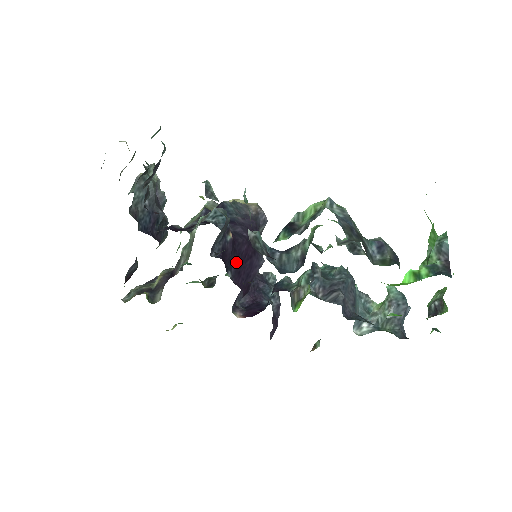
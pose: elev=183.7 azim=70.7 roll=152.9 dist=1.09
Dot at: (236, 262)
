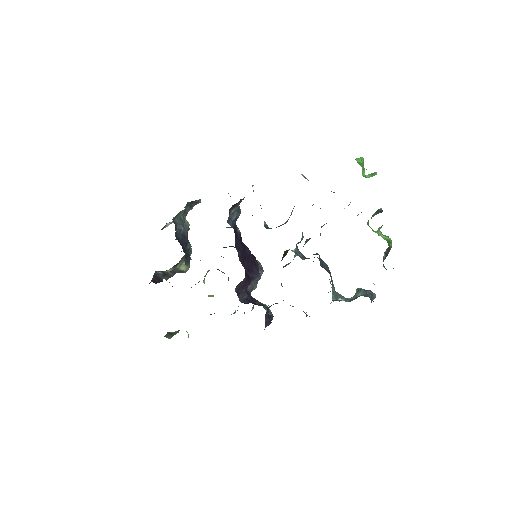
Dot at: (242, 251)
